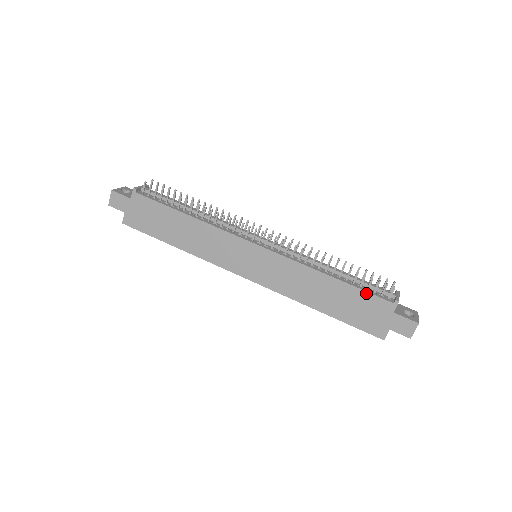
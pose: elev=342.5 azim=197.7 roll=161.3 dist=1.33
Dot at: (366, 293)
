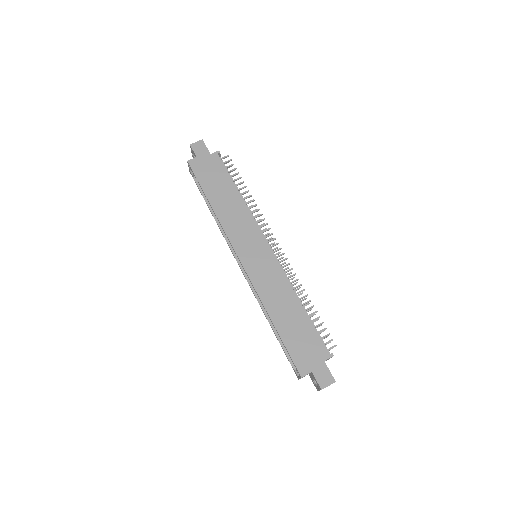
Dot at: (316, 333)
